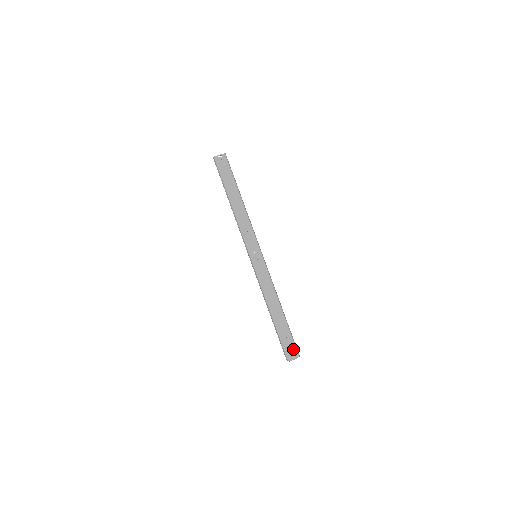
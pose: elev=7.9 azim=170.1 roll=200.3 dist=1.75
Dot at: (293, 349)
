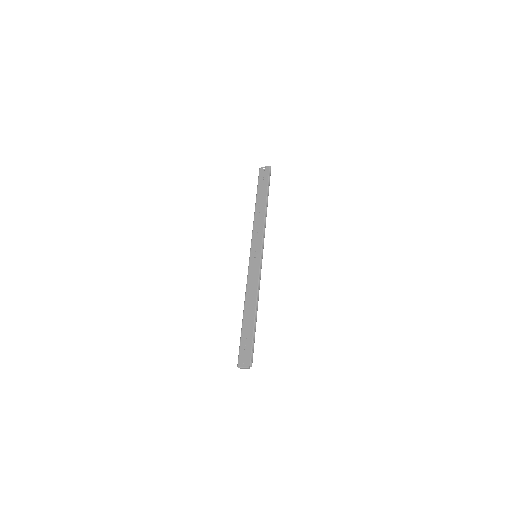
Dot at: (248, 356)
